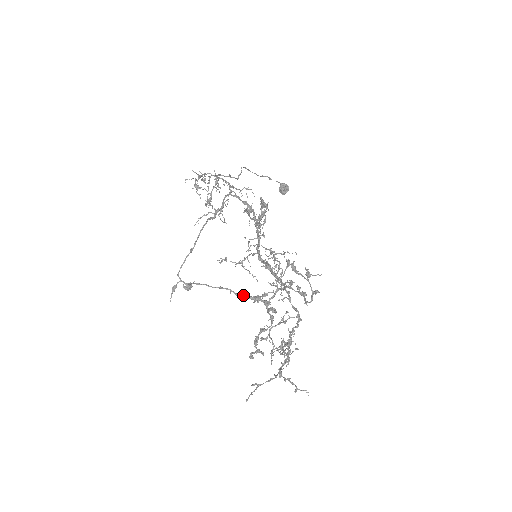
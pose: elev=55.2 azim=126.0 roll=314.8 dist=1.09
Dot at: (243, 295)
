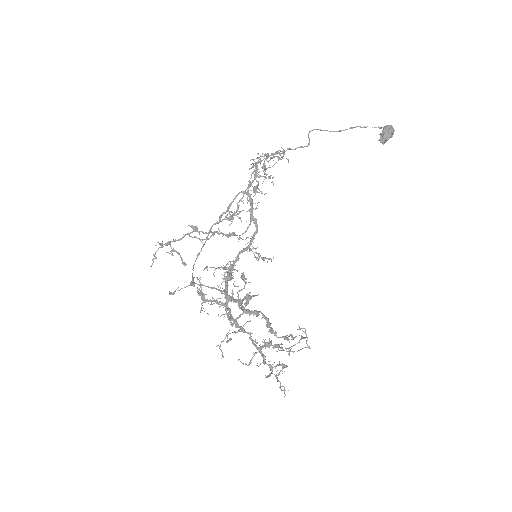
Dot at: occluded
